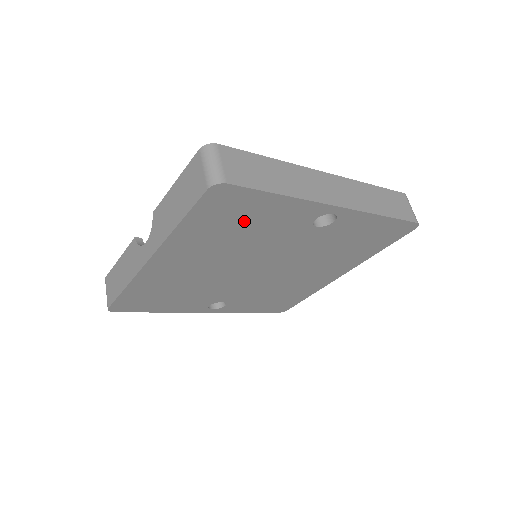
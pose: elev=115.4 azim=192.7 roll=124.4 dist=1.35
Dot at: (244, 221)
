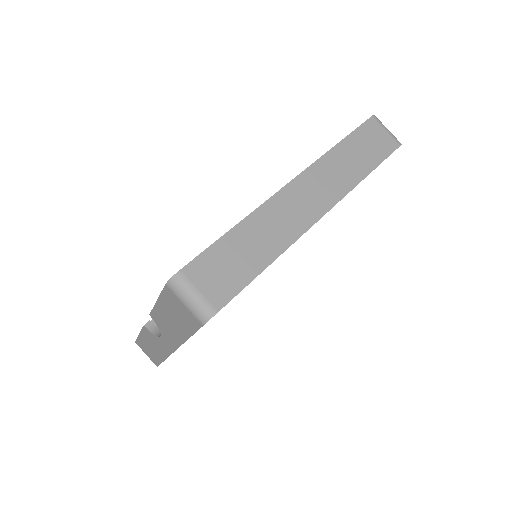
Dot at: occluded
